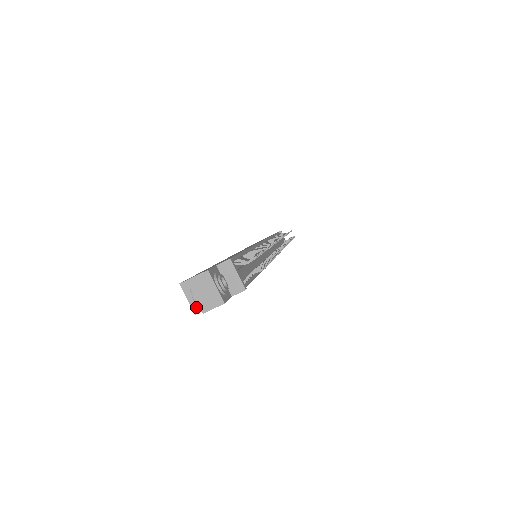
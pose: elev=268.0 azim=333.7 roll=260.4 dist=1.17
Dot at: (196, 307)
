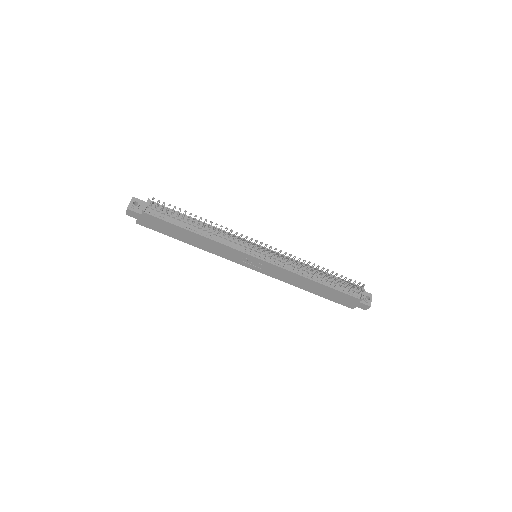
Dot at: (137, 220)
